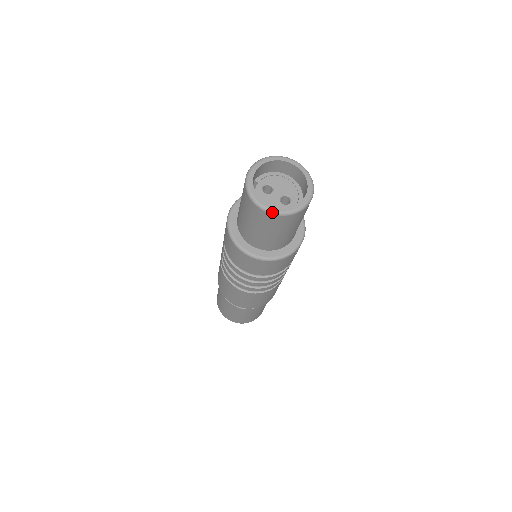
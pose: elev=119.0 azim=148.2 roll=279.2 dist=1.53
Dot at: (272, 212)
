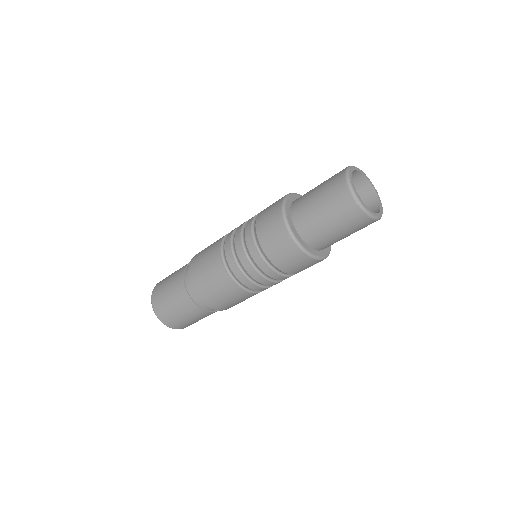
Dot at: (358, 200)
